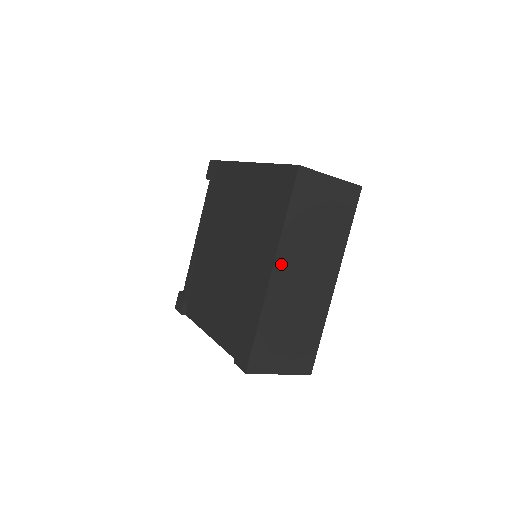
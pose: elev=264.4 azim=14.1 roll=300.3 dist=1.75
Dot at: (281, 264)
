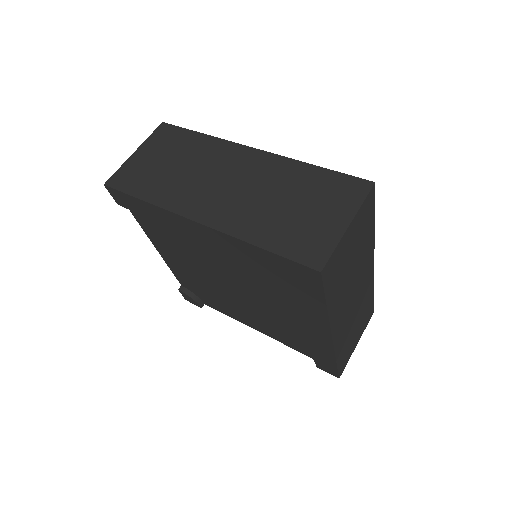
Dot at: (336, 325)
